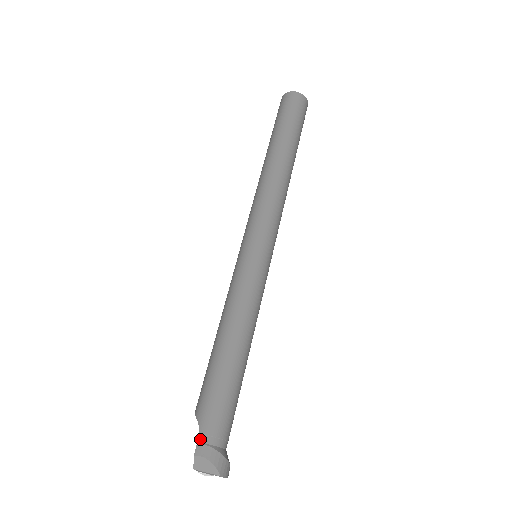
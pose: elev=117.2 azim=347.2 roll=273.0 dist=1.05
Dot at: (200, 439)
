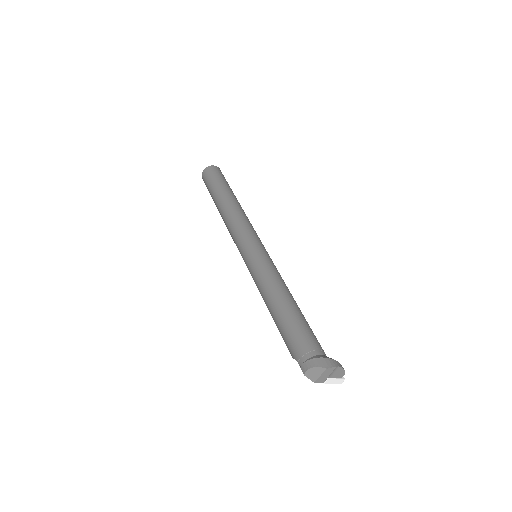
Dot at: (300, 364)
